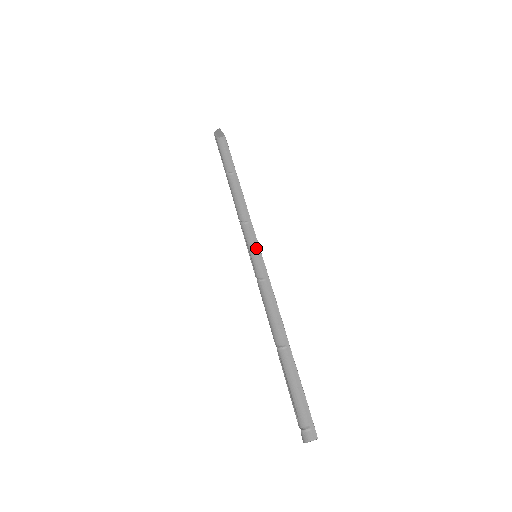
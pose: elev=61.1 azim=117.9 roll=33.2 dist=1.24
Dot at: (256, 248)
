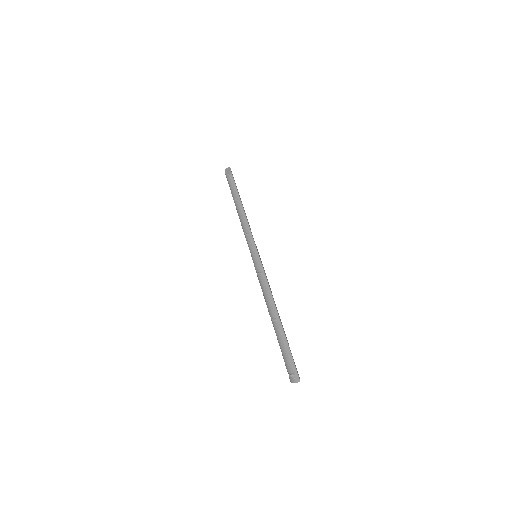
Dot at: (255, 252)
